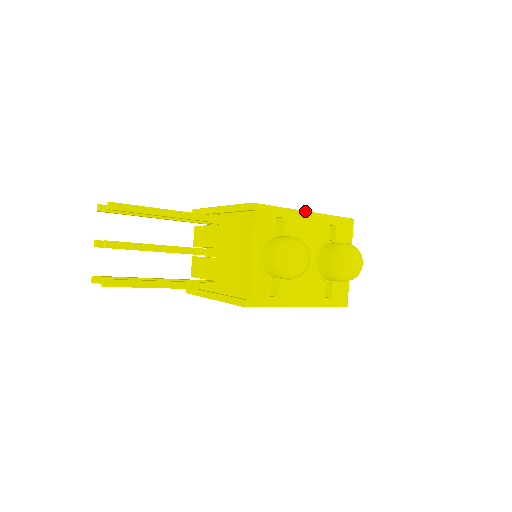
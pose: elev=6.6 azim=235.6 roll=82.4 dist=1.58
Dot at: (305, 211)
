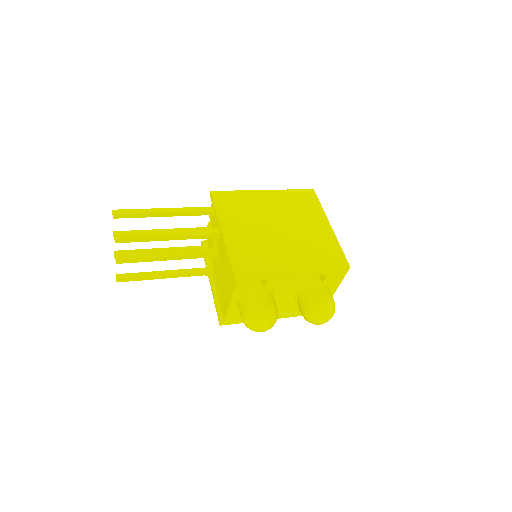
Dot at: (292, 272)
